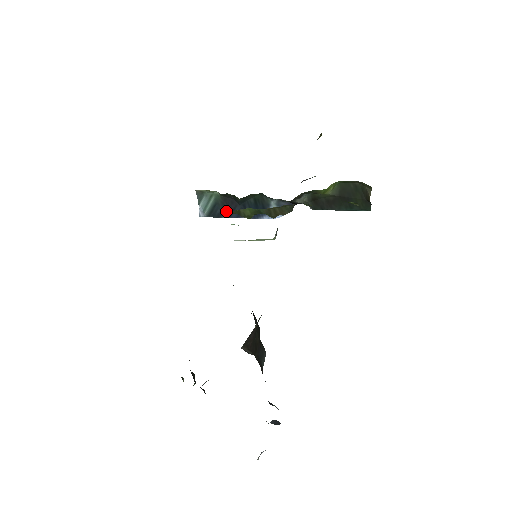
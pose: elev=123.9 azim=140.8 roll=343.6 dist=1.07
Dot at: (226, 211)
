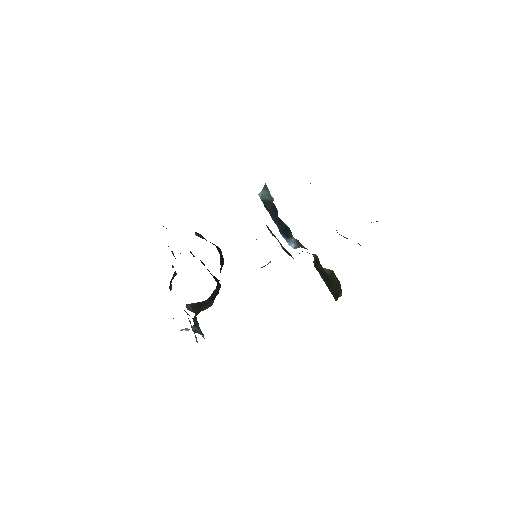
Dot at: occluded
